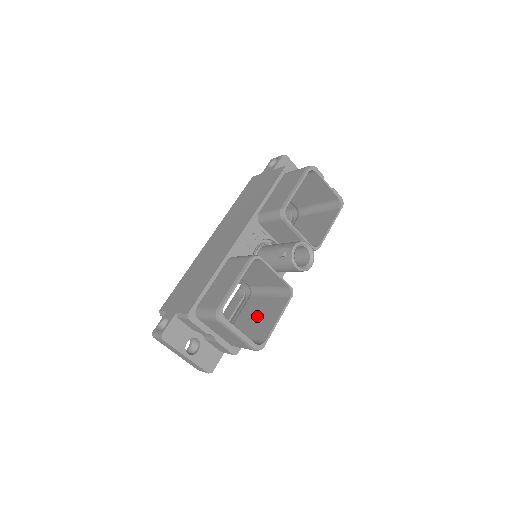
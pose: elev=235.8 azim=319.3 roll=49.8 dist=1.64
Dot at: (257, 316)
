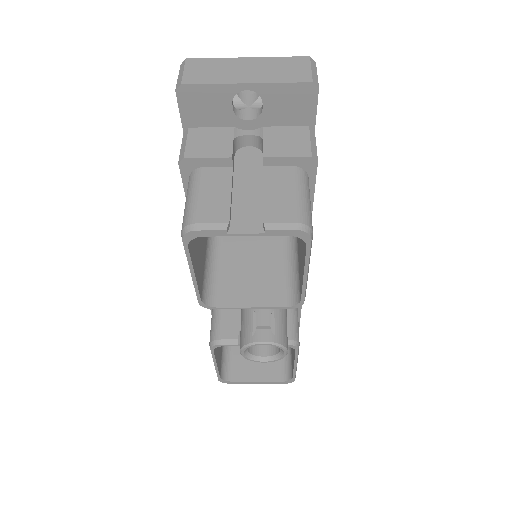
Dot at: occluded
